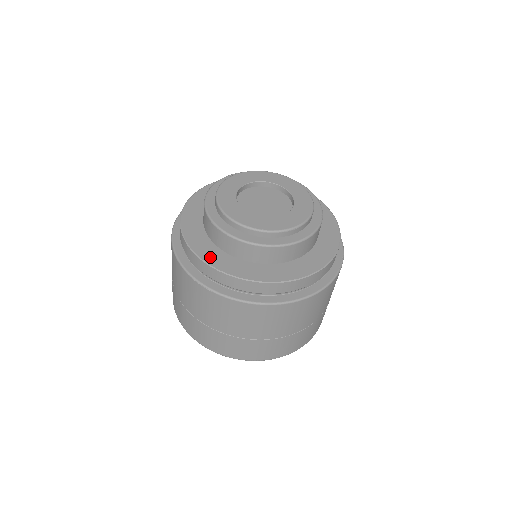
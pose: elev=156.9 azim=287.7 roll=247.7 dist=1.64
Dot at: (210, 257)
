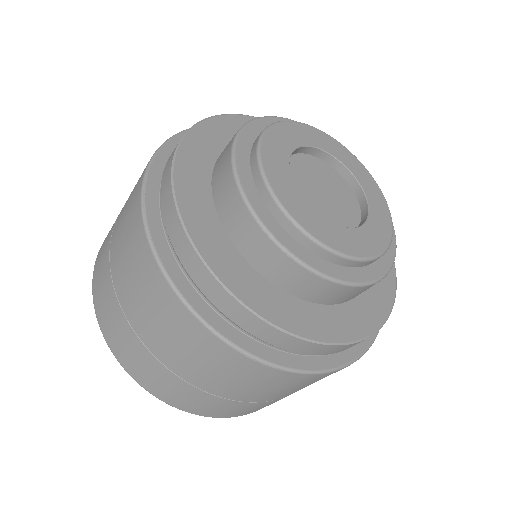
Dot at: (279, 314)
